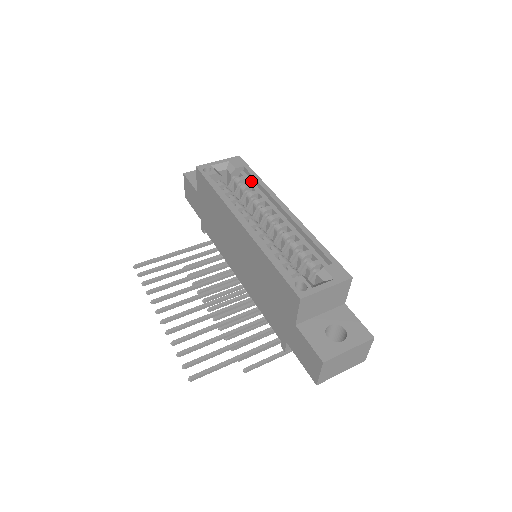
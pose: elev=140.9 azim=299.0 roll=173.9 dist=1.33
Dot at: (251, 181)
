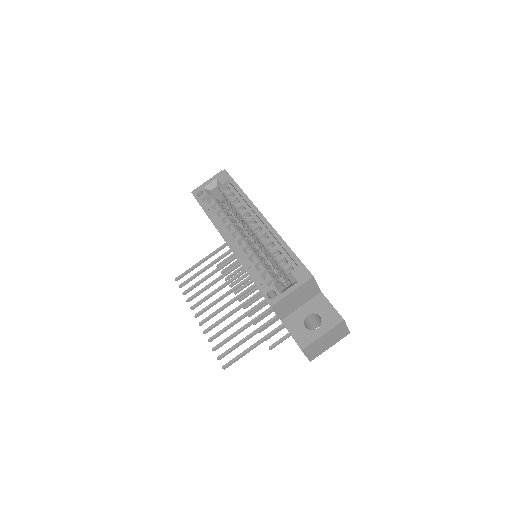
Dot at: (236, 193)
